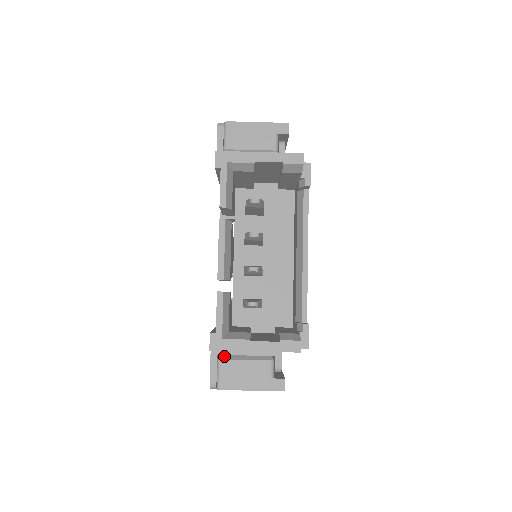
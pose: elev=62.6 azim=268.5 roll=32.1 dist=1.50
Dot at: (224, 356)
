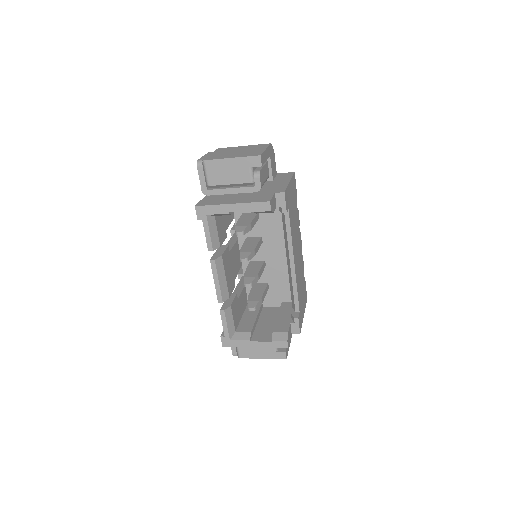
Dot at: occluded
